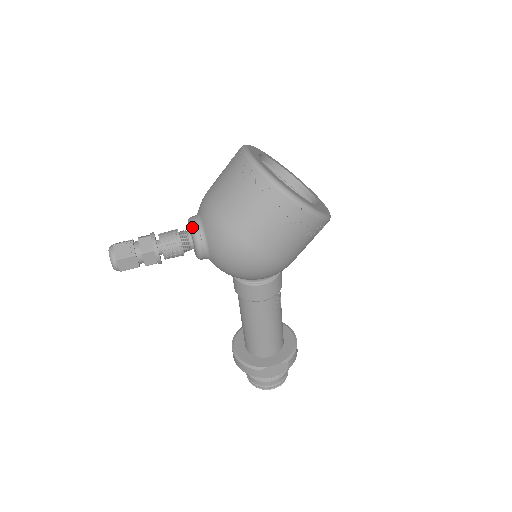
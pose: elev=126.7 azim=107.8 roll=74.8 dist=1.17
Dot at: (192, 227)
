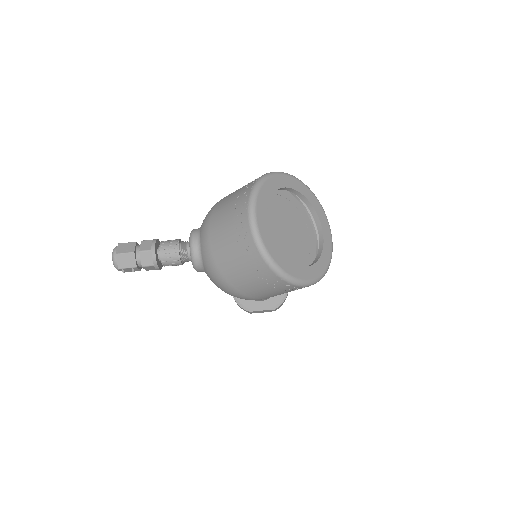
Dot at: (191, 253)
